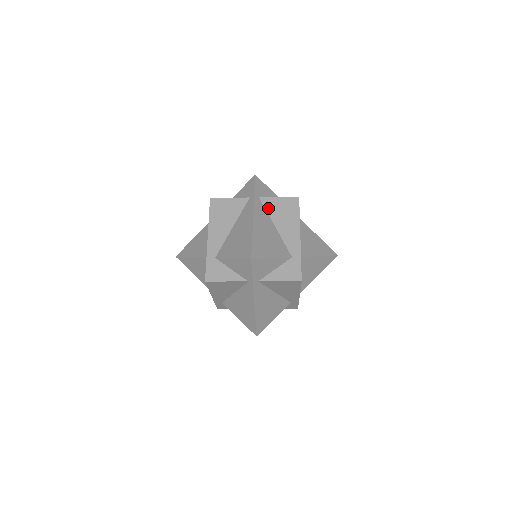
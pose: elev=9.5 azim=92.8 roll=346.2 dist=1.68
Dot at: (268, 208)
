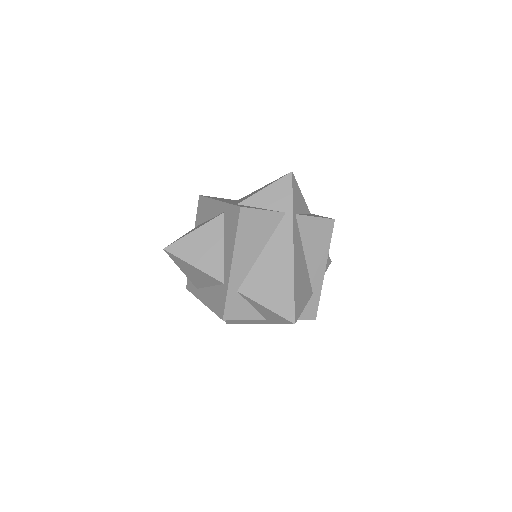
Dot at: (302, 230)
